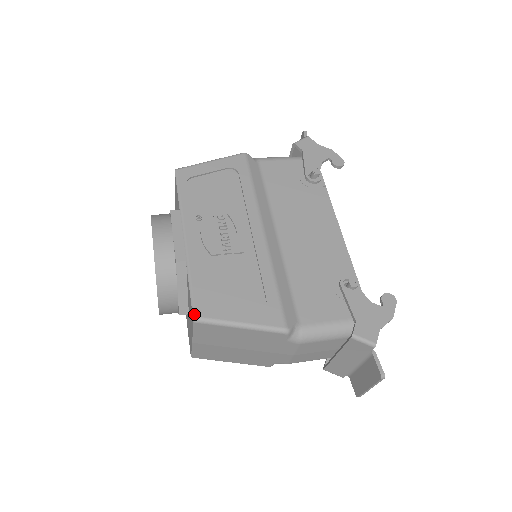
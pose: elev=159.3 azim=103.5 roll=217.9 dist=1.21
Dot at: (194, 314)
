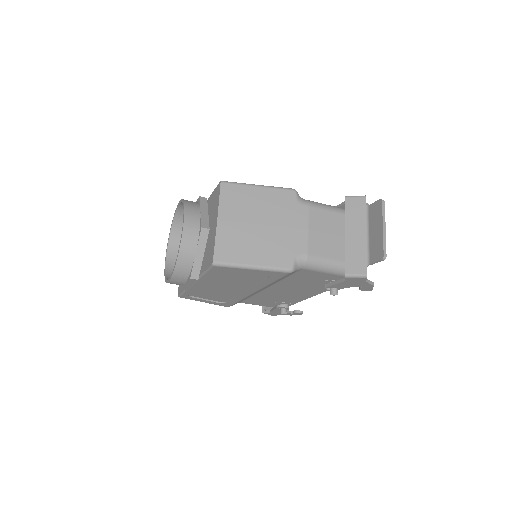
Dot at: (220, 182)
